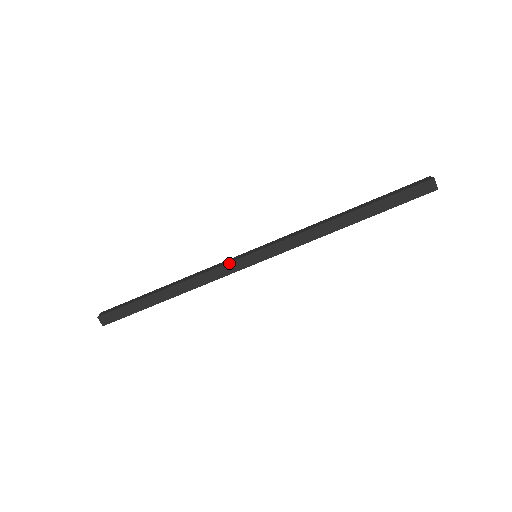
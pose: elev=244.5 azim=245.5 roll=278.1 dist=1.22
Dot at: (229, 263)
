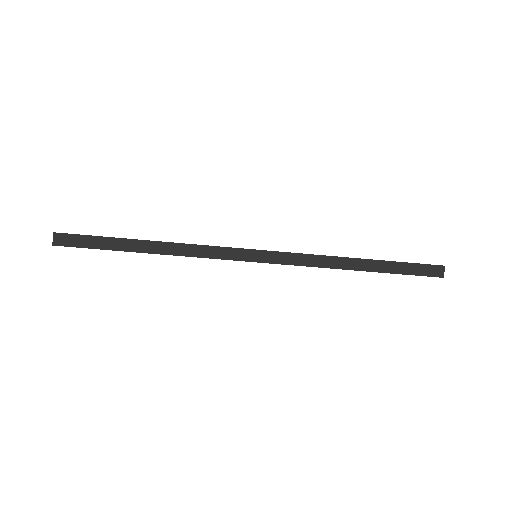
Dot at: occluded
